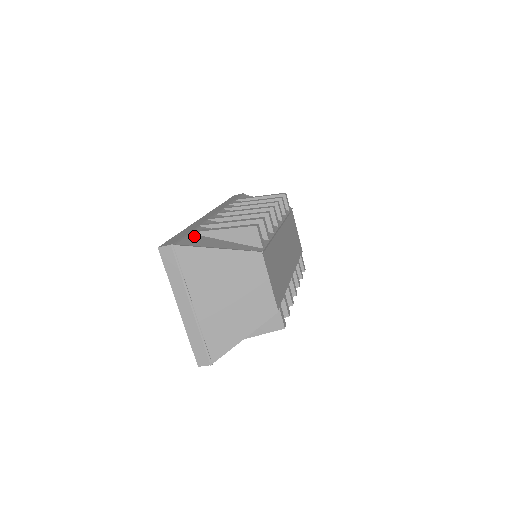
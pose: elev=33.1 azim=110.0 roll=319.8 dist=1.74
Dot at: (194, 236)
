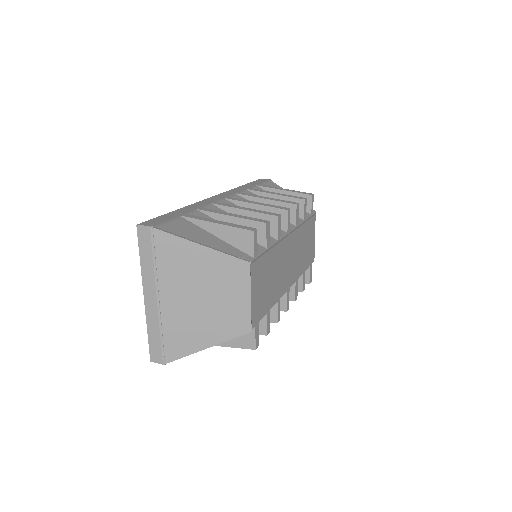
Dot at: (184, 221)
